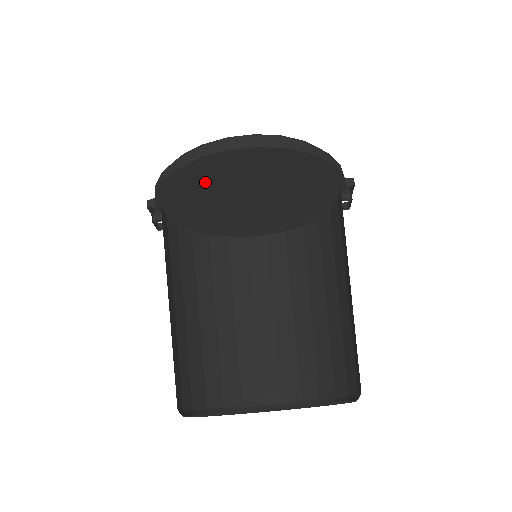
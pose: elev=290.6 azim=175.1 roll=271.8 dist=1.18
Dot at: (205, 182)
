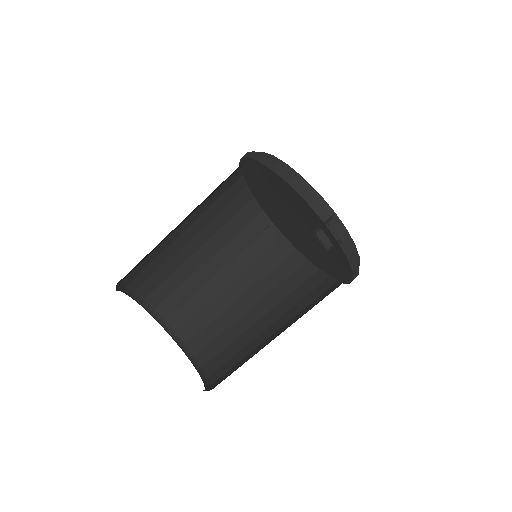
Dot at: (259, 189)
